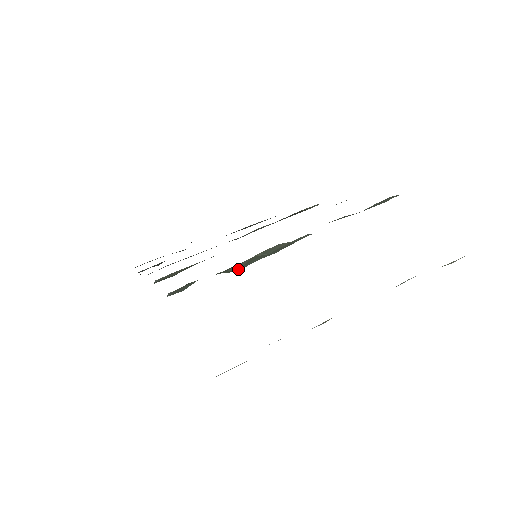
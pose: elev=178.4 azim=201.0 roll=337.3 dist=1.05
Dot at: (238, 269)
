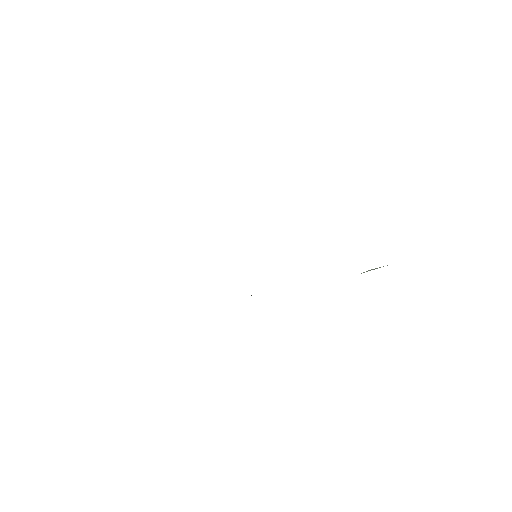
Dot at: occluded
